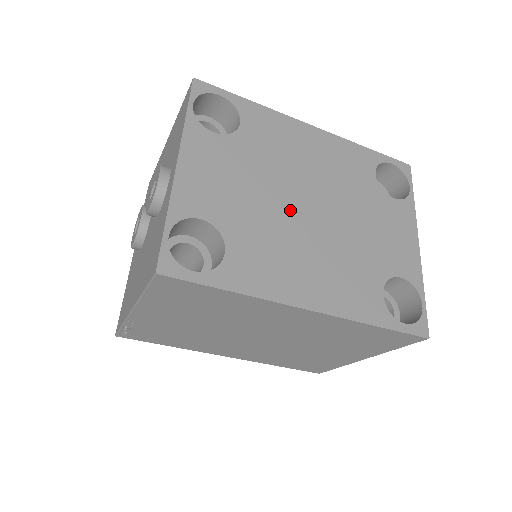
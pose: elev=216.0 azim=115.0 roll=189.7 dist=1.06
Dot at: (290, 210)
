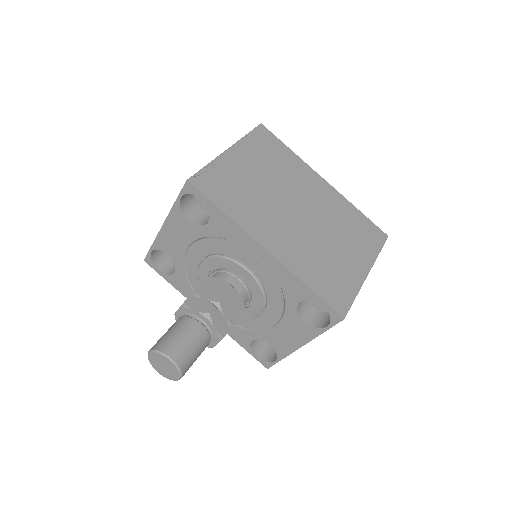
Dot at: occluded
